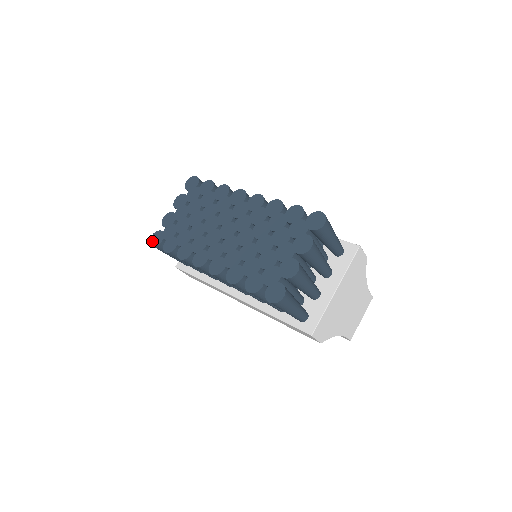
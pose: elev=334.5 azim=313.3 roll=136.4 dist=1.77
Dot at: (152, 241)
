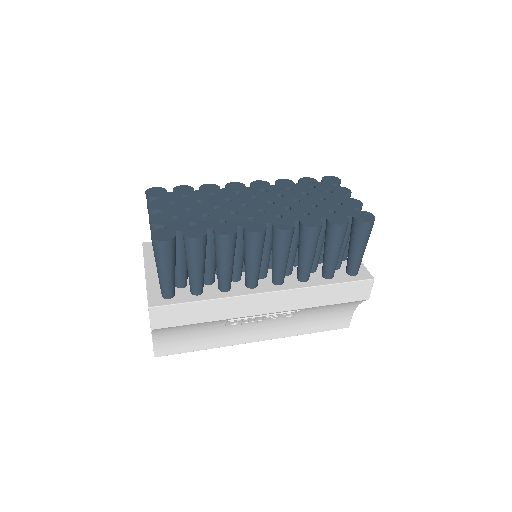
Dot at: (159, 238)
